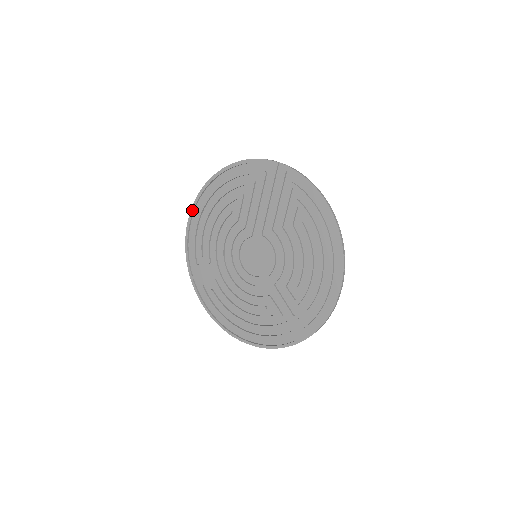
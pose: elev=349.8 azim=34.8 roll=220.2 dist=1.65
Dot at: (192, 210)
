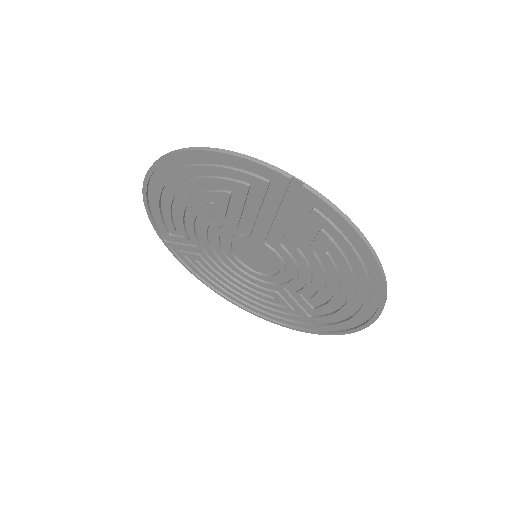
Dot at: (146, 181)
